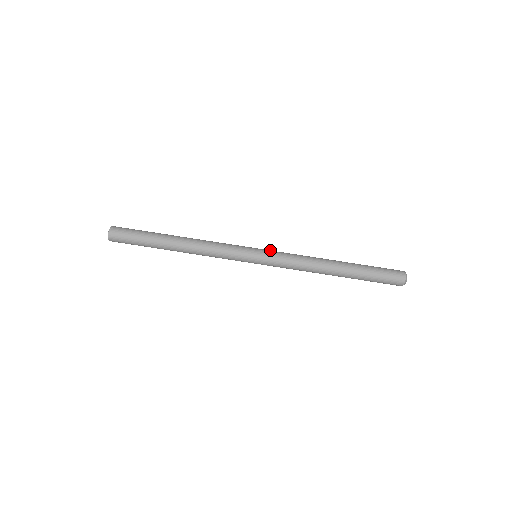
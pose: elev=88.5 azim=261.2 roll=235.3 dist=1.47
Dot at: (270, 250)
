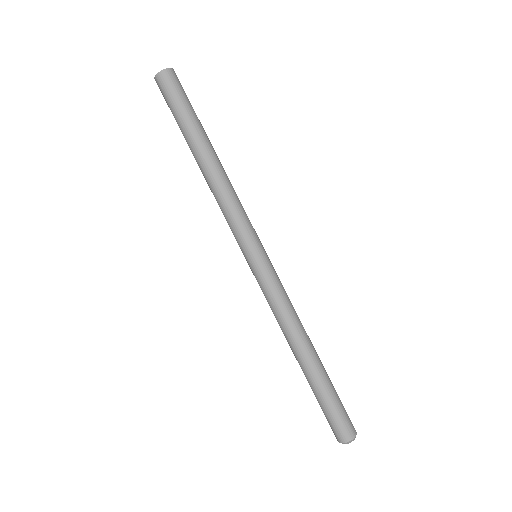
Dot at: occluded
